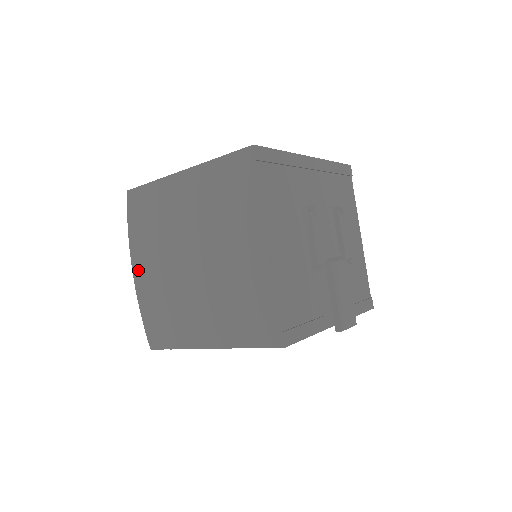
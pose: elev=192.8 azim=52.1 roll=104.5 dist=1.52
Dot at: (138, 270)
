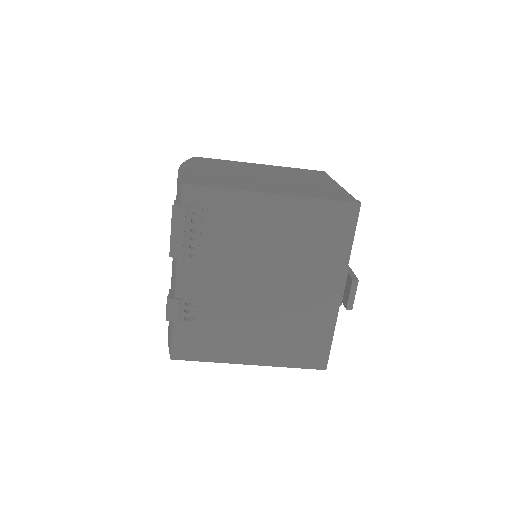
Dot at: (189, 168)
